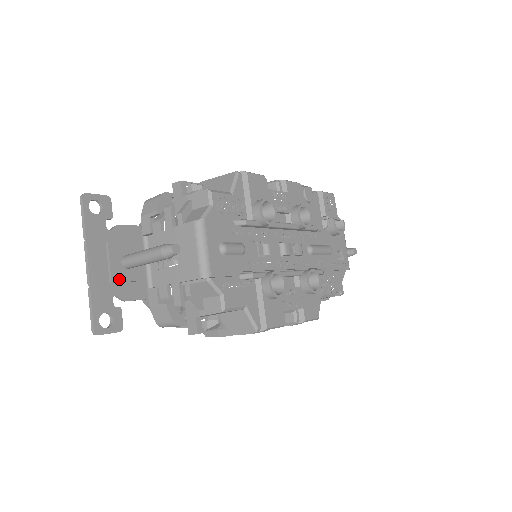
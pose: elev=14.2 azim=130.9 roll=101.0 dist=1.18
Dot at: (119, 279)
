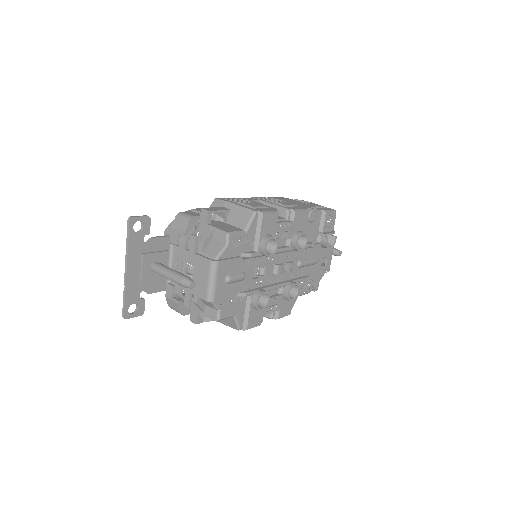
Dot at: (147, 280)
